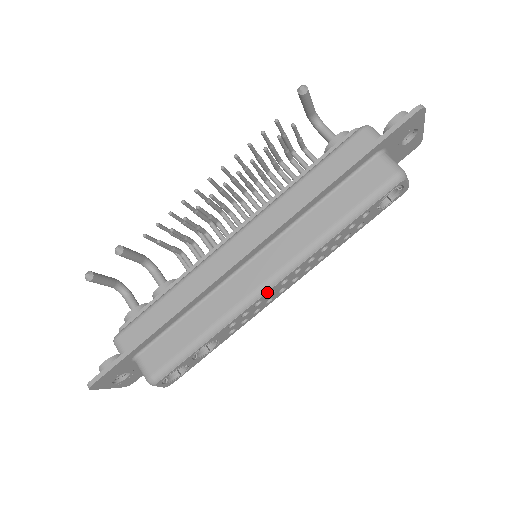
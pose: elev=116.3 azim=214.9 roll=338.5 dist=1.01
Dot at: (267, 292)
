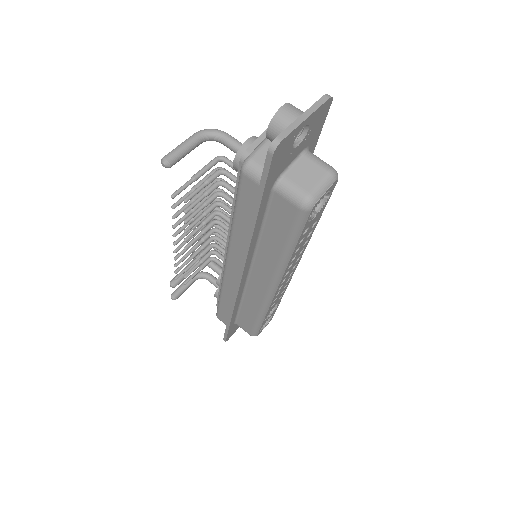
Dot at: (275, 294)
